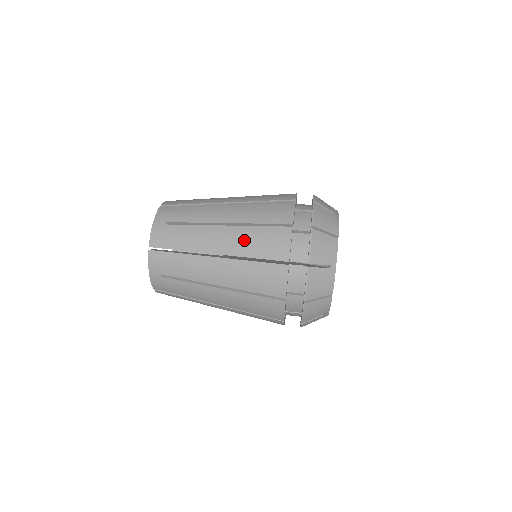
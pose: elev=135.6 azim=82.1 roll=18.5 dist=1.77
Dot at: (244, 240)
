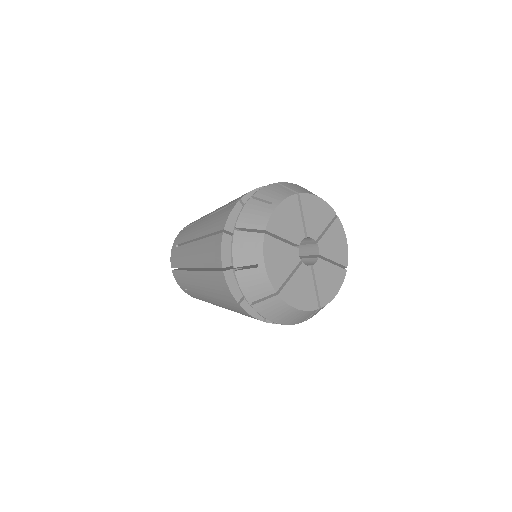
Dot at: (229, 202)
